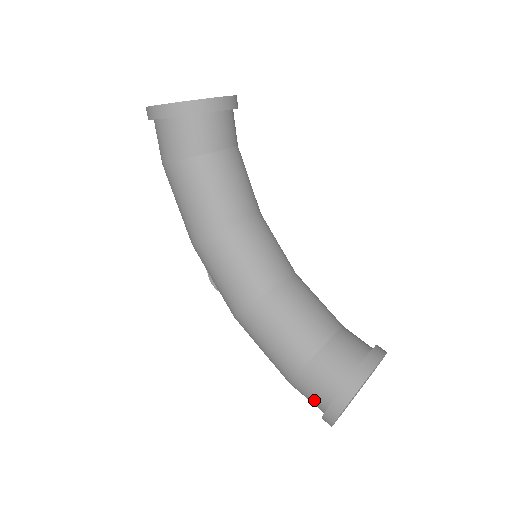
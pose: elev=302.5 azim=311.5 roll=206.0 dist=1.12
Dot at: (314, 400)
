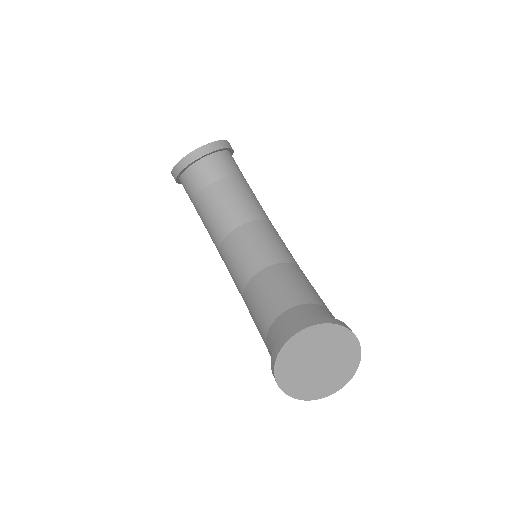
Dot at: occluded
